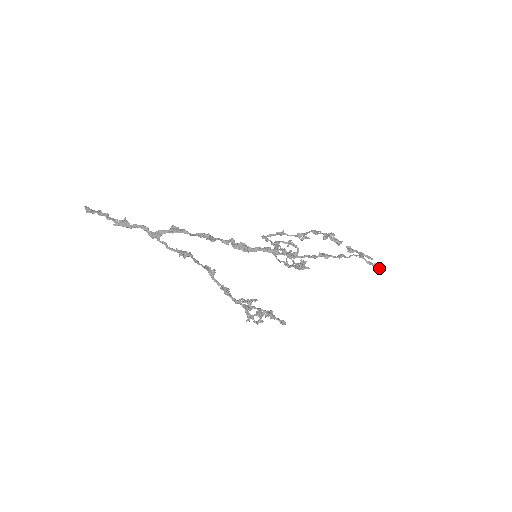
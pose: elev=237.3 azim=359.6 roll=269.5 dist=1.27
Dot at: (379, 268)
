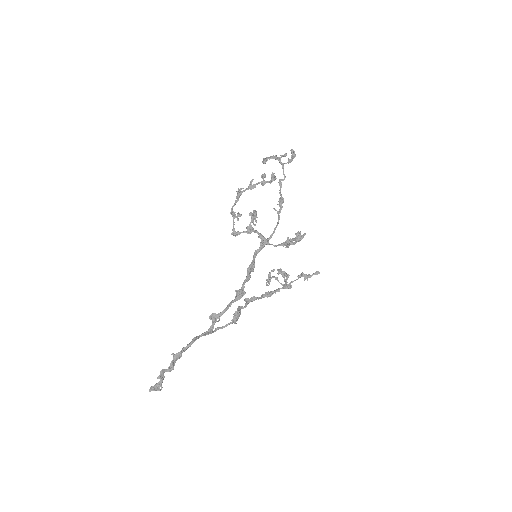
Dot at: (293, 155)
